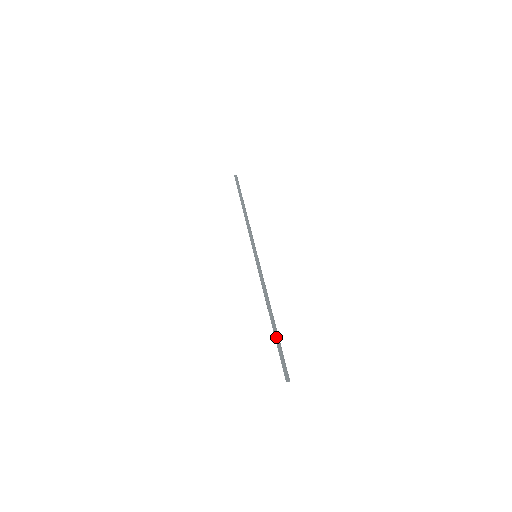
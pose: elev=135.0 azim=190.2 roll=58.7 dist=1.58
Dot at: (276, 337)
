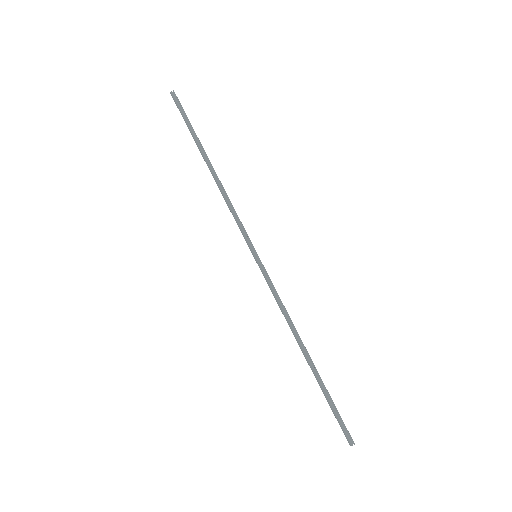
Dot at: (321, 389)
